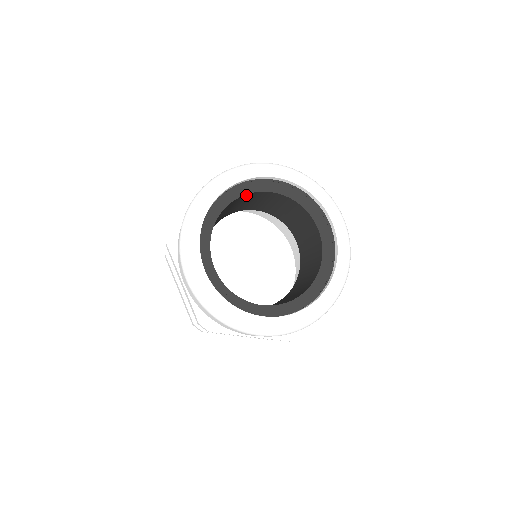
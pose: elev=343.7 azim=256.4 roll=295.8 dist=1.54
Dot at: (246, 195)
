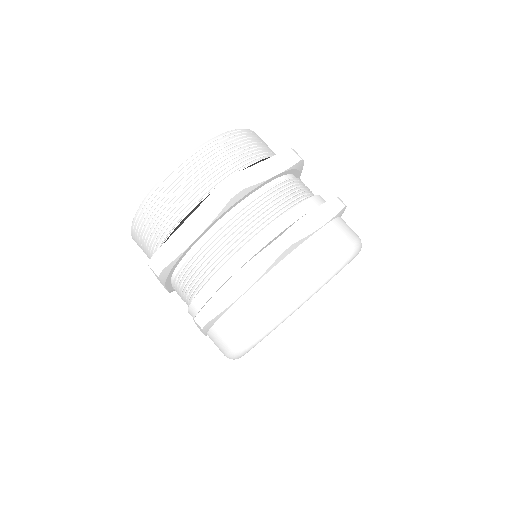
Dot at: occluded
